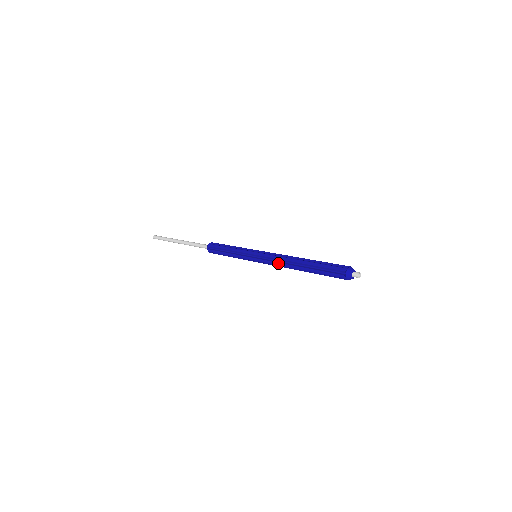
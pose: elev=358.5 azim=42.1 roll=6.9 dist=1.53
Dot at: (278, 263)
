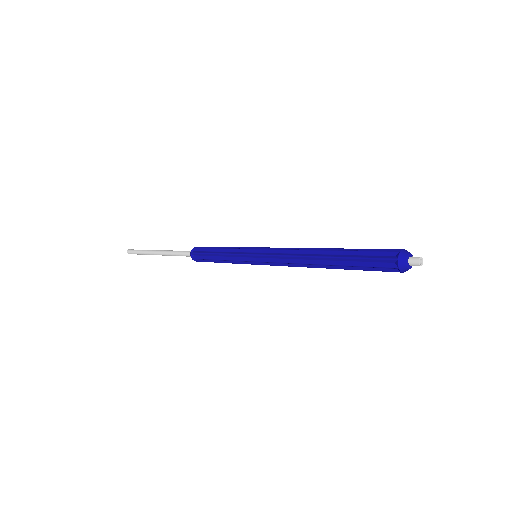
Dot at: (287, 259)
